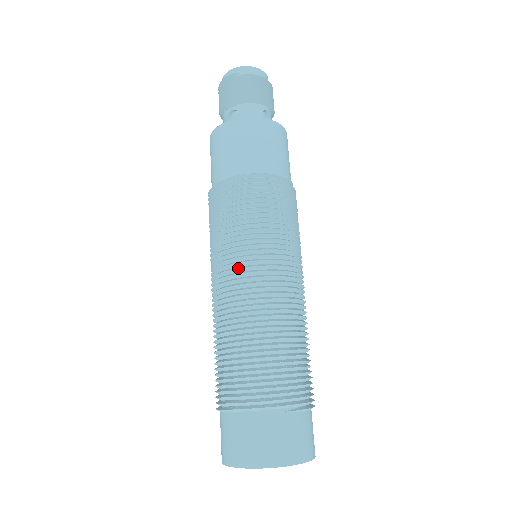
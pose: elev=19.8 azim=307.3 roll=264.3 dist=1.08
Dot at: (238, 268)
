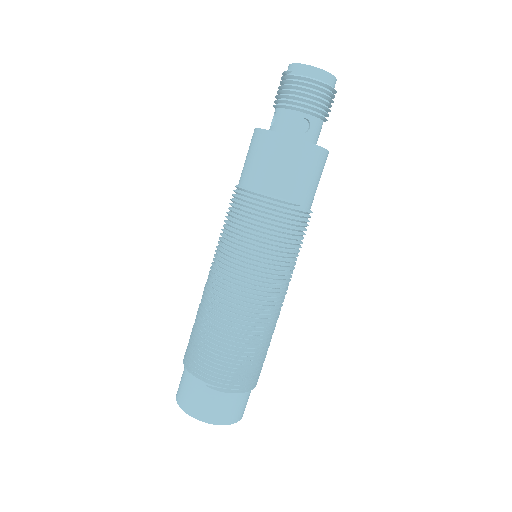
Dot at: (214, 267)
